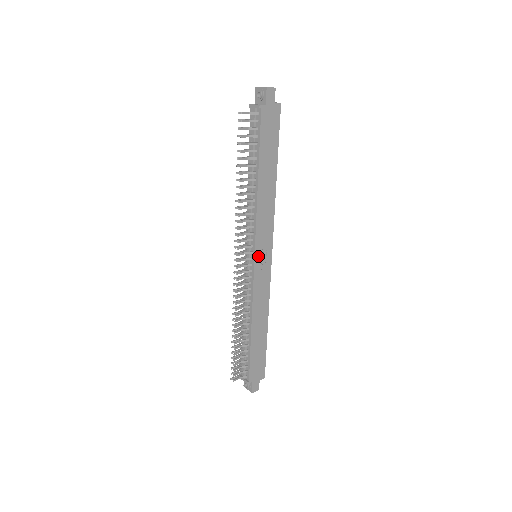
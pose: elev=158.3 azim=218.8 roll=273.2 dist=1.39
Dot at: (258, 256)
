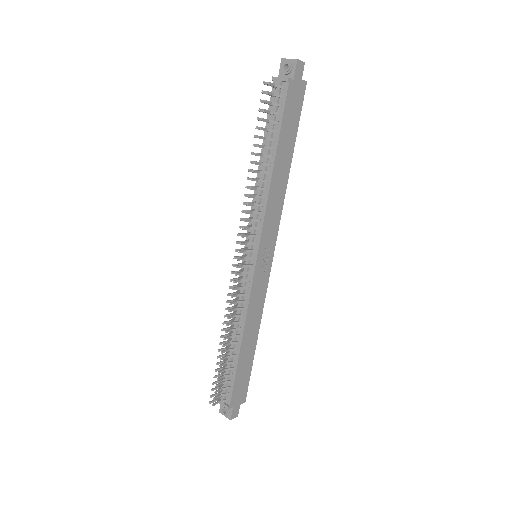
Dot at: (260, 256)
